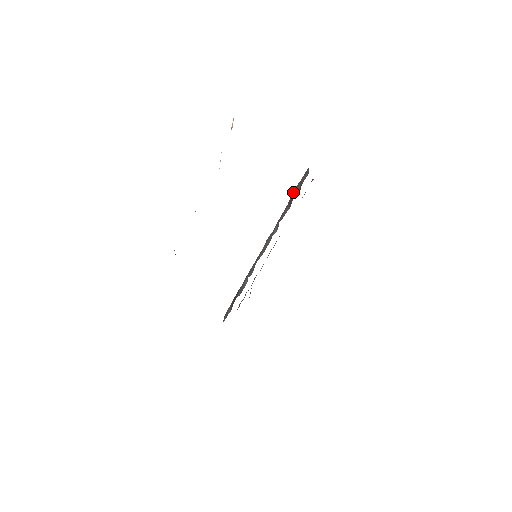
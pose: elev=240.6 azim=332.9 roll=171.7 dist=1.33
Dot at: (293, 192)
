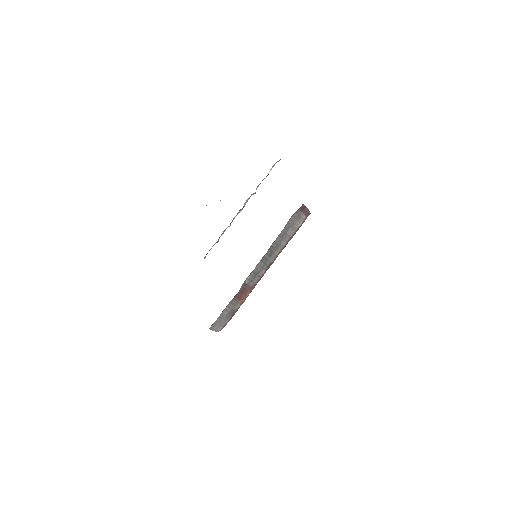
Dot at: occluded
